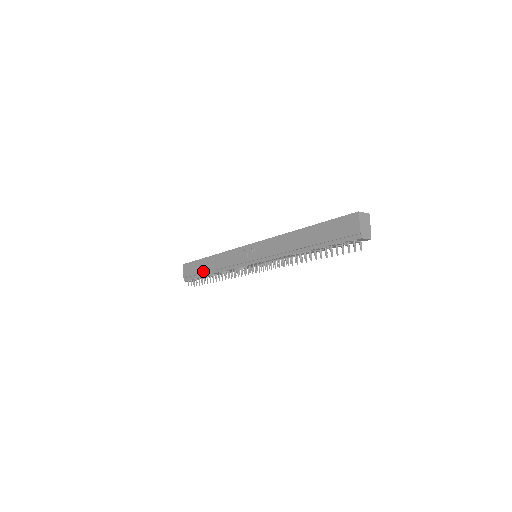
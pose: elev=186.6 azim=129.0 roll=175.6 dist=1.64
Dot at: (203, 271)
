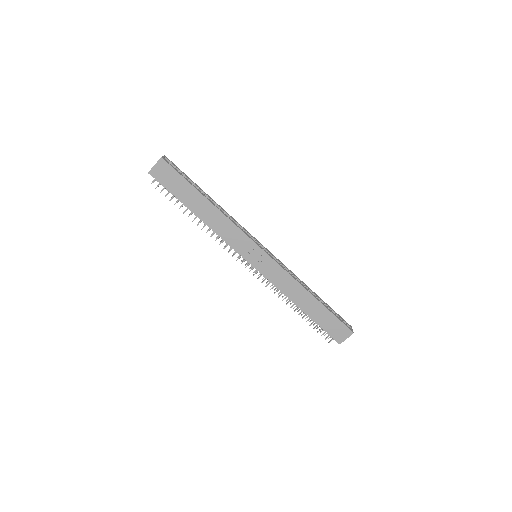
Dot at: (188, 202)
